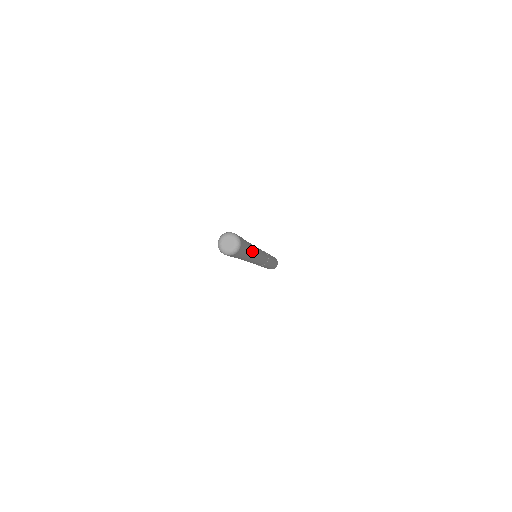
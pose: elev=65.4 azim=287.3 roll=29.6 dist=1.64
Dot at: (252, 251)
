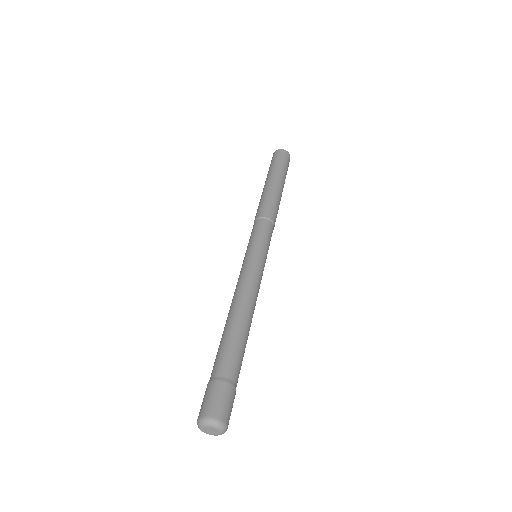
Dot at: occluded
